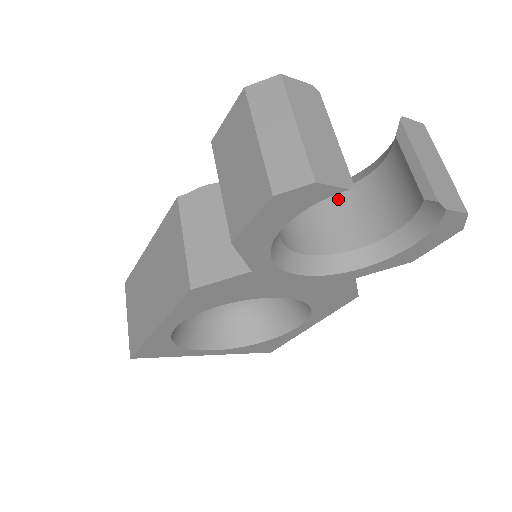
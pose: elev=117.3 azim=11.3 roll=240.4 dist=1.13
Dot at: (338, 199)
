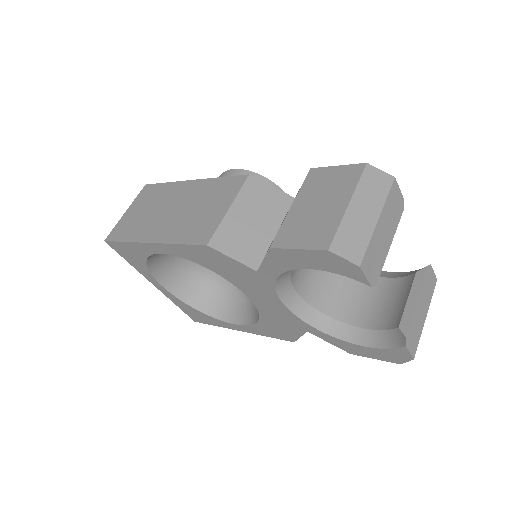
Dot at: occluded
